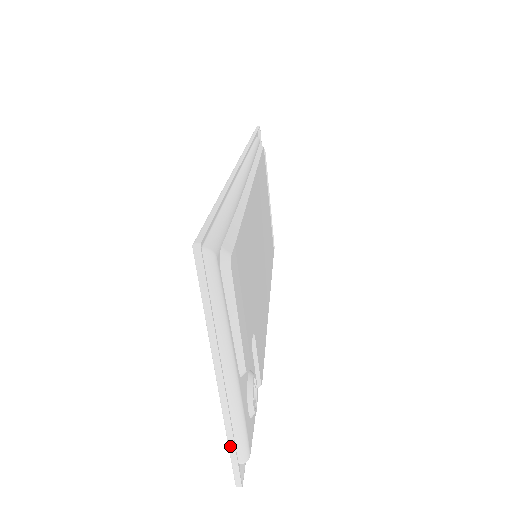
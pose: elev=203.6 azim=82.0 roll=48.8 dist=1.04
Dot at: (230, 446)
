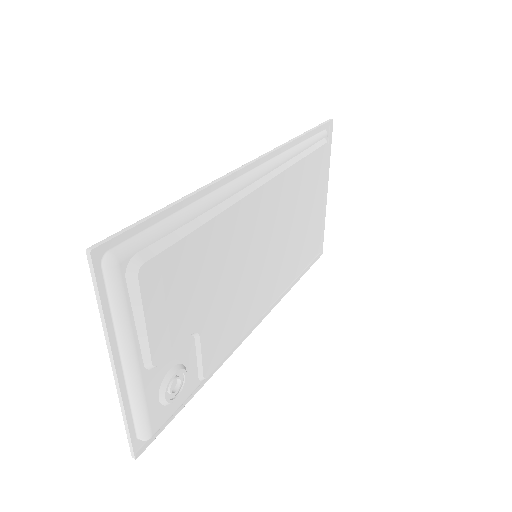
Dot at: (124, 423)
